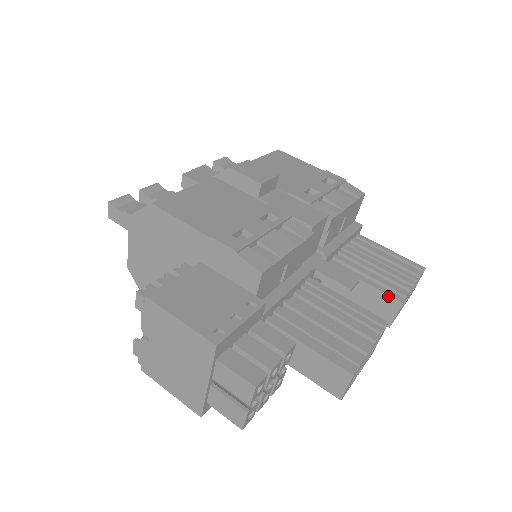
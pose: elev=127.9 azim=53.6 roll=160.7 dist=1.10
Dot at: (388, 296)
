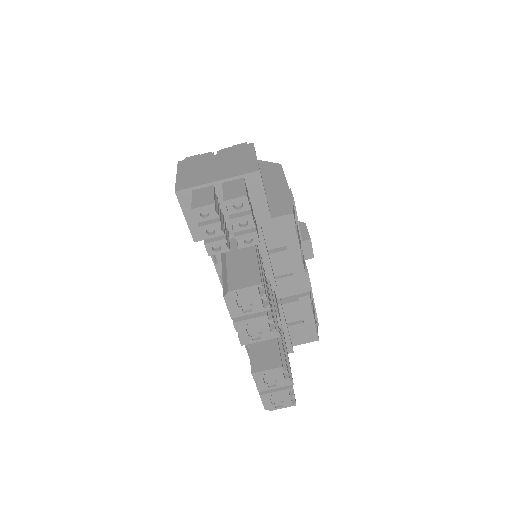
Dot at: (279, 356)
